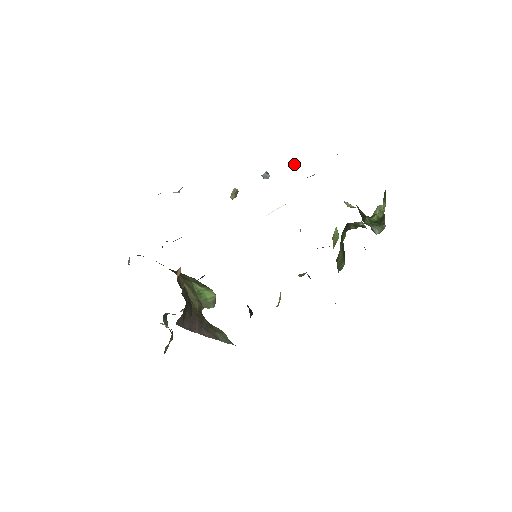
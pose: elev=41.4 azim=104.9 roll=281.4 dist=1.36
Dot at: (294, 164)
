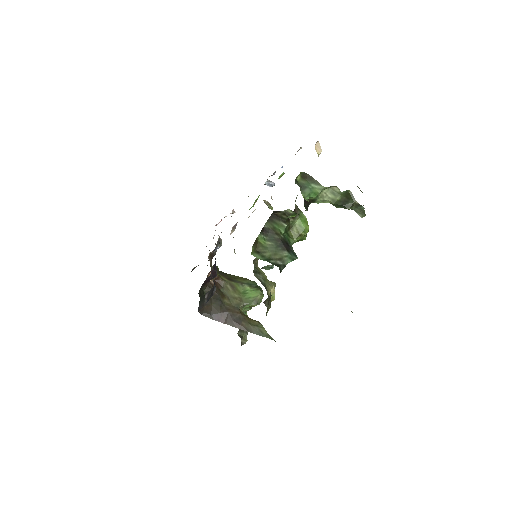
Dot at: occluded
